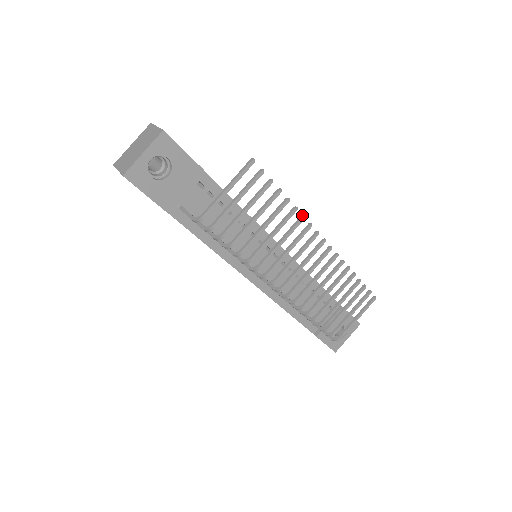
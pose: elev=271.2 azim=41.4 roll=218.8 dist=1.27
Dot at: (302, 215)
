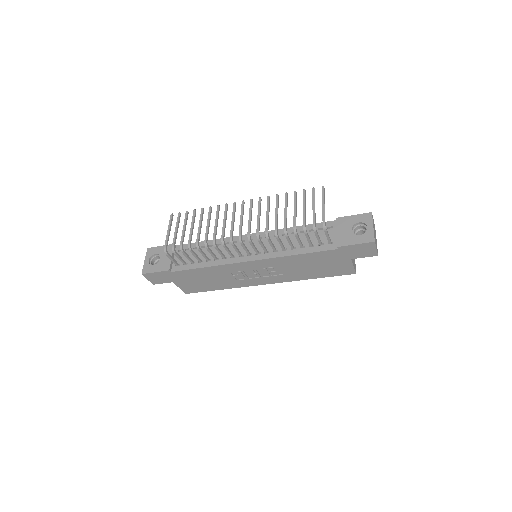
Dot at: (218, 206)
